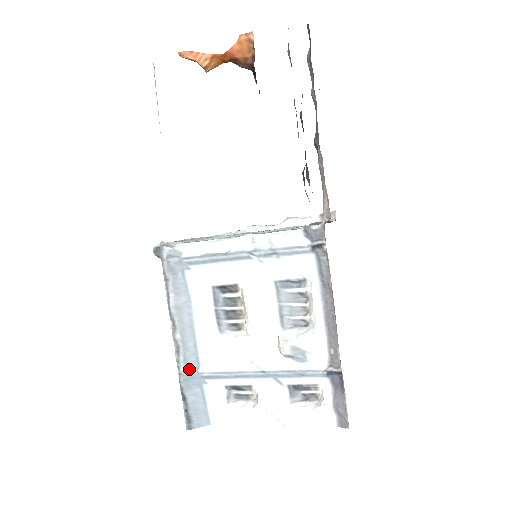
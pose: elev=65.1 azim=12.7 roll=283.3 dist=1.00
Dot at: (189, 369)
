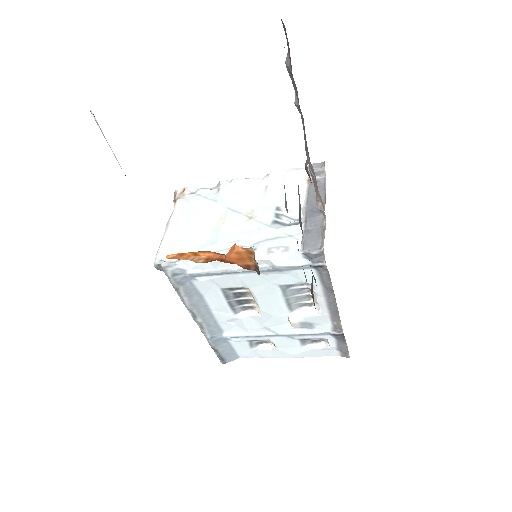
Dot at: (214, 336)
